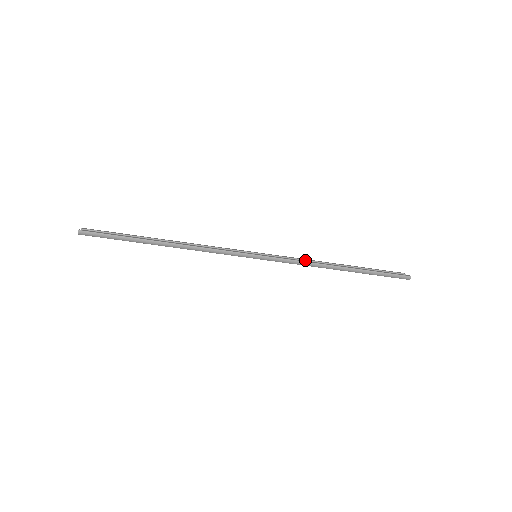
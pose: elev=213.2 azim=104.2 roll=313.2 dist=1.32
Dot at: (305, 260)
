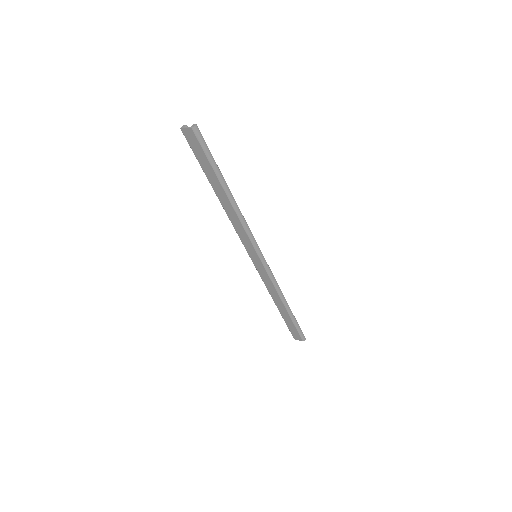
Dot at: occluded
